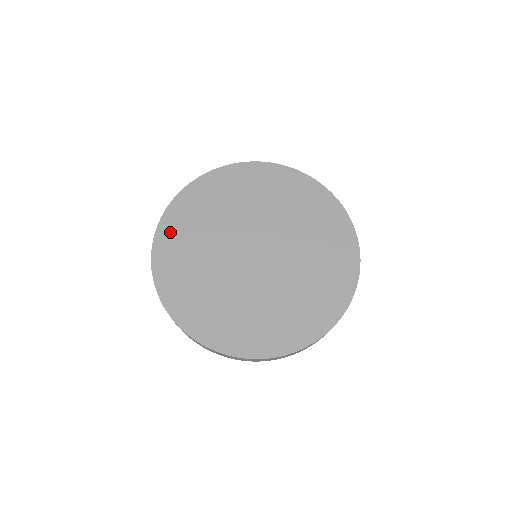
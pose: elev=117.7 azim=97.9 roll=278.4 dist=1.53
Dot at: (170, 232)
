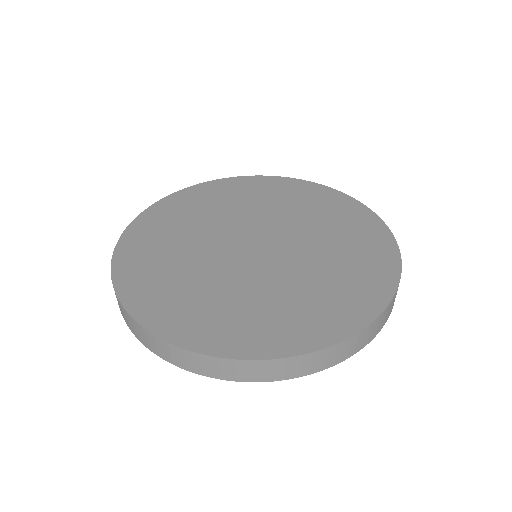
Dot at: (133, 251)
